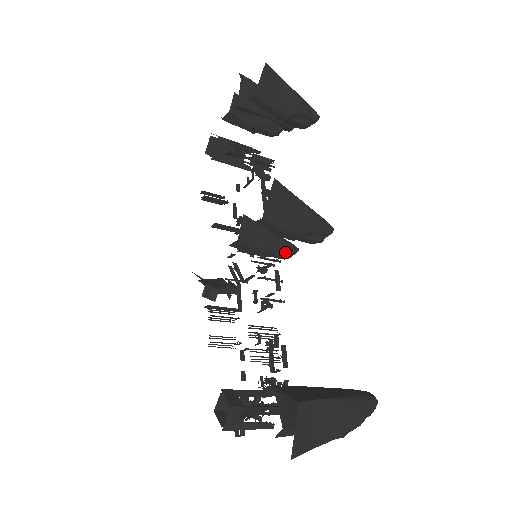
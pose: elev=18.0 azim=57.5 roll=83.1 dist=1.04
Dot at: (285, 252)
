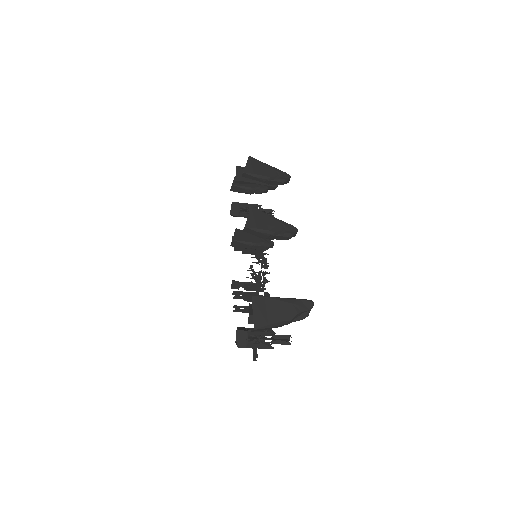
Dot at: (264, 244)
